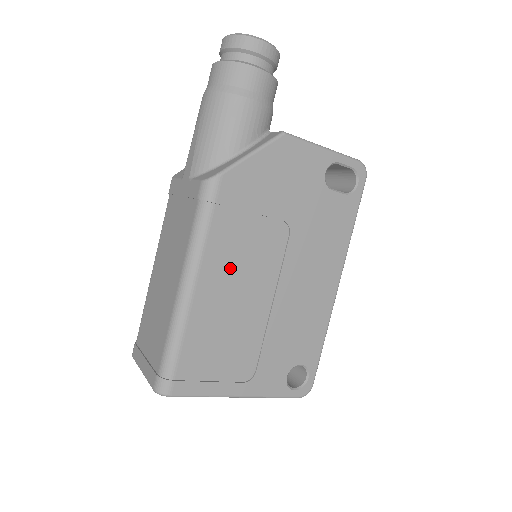
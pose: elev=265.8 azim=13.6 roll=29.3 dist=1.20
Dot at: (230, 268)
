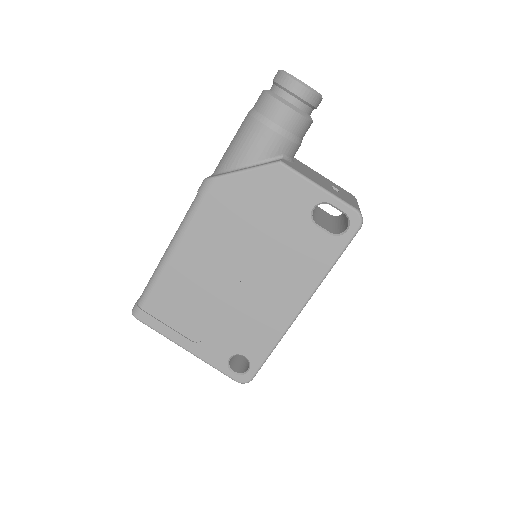
Dot at: (204, 251)
